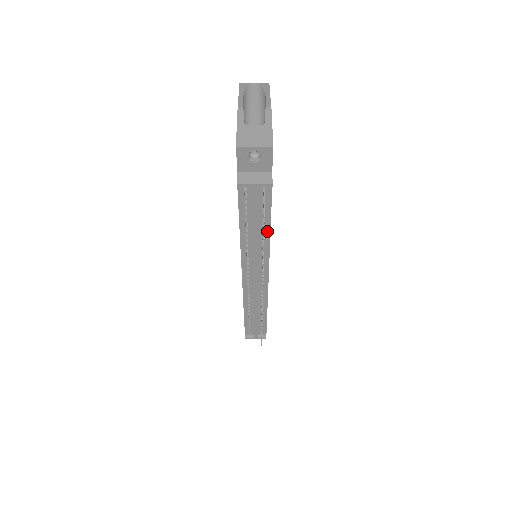
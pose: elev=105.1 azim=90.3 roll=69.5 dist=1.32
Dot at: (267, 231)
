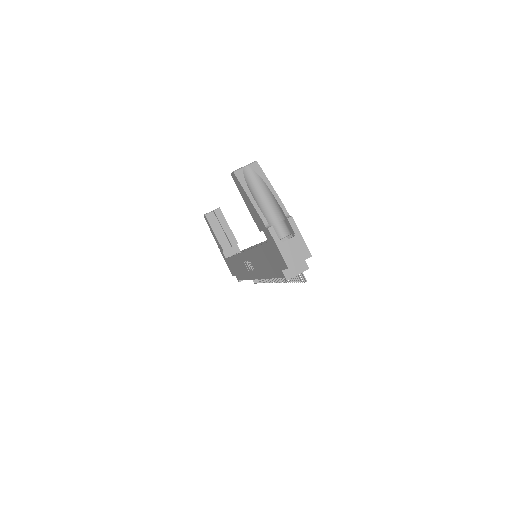
Dot at: occluded
